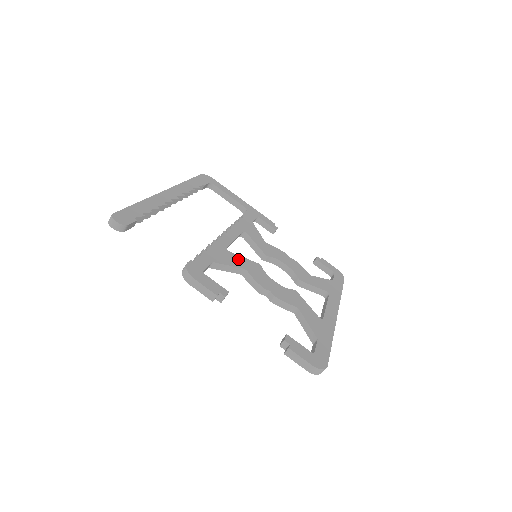
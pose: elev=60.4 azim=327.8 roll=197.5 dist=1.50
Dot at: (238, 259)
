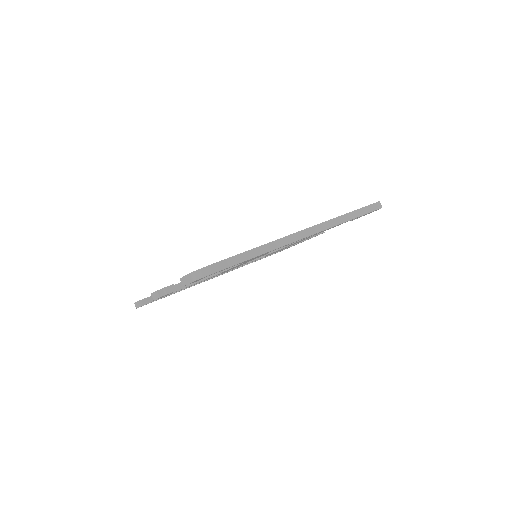
Dot at: occluded
